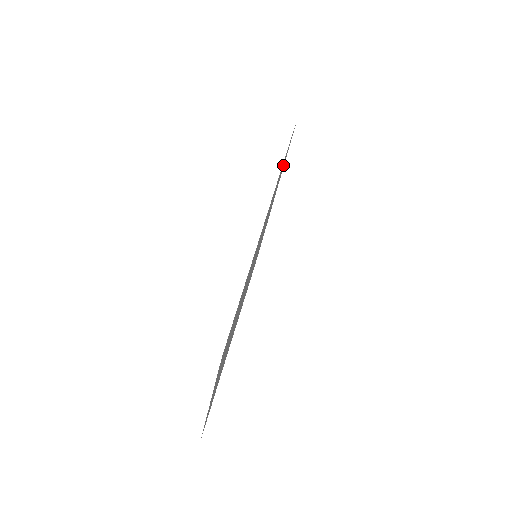
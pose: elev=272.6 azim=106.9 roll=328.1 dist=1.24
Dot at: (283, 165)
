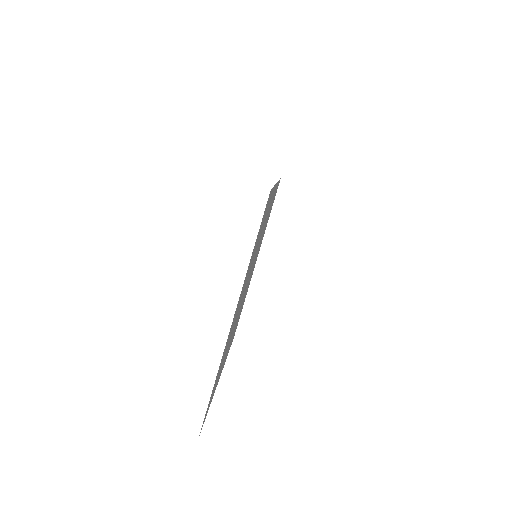
Dot at: occluded
